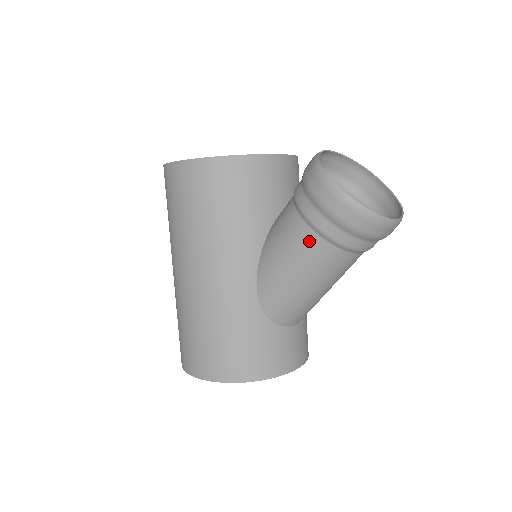
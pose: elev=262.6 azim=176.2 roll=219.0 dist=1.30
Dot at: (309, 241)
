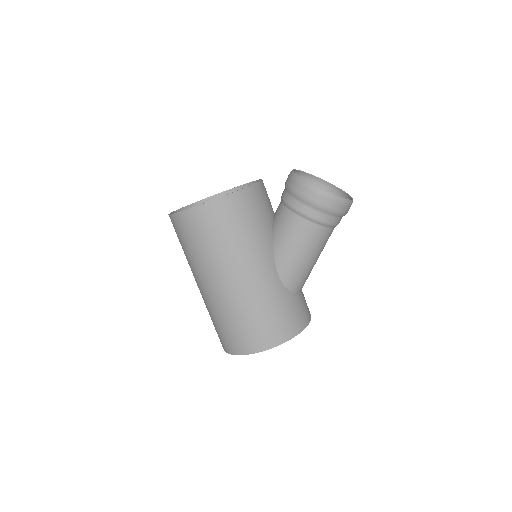
Dot at: (310, 229)
